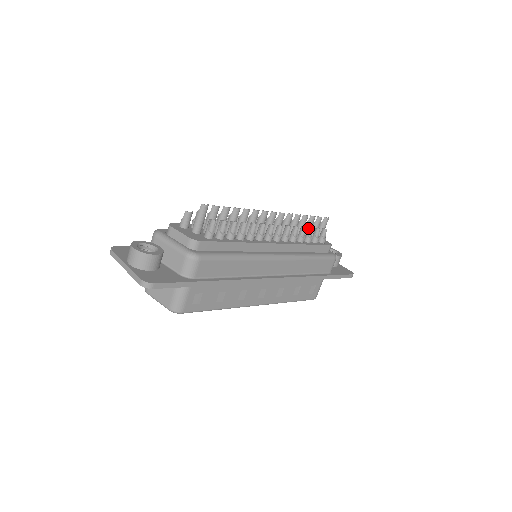
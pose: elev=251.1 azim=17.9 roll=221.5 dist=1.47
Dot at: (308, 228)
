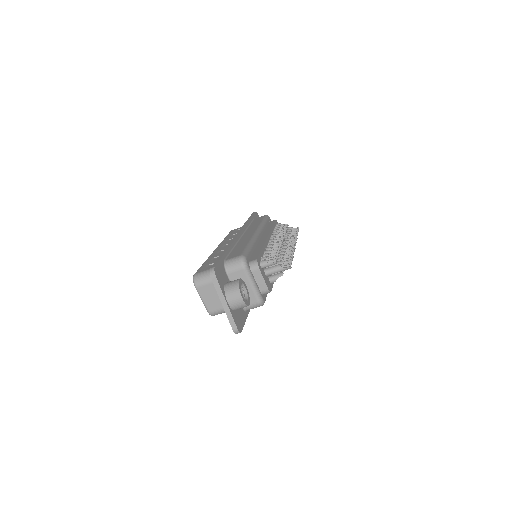
Dot at: occluded
